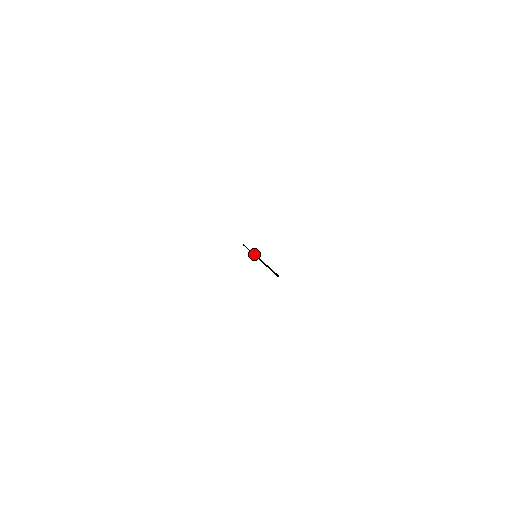
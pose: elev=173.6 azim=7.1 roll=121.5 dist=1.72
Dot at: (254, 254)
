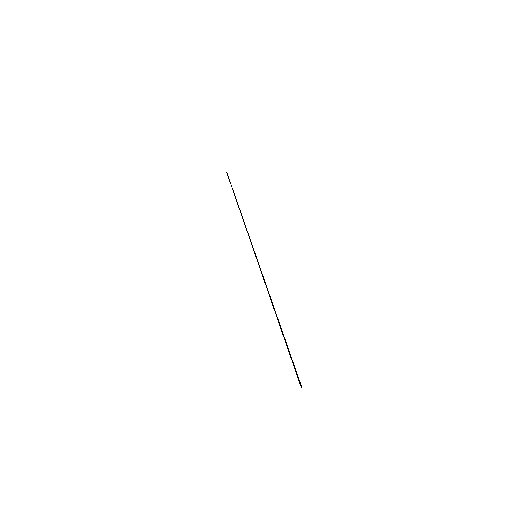
Dot at: (253, 248)
